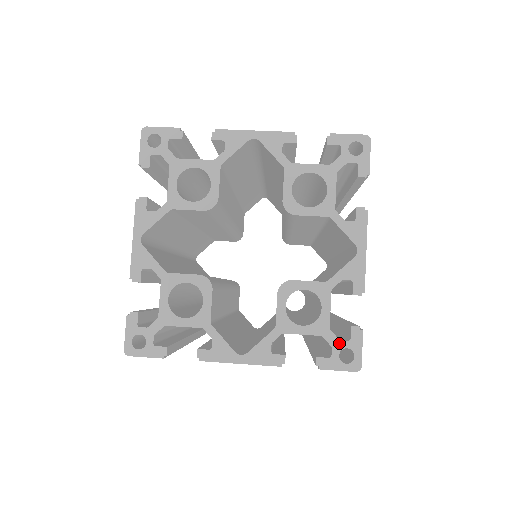
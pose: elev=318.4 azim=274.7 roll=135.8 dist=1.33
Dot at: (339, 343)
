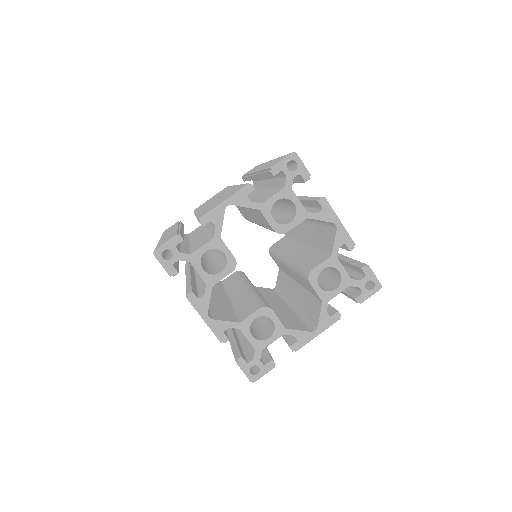
Dot at: (361, 282)
